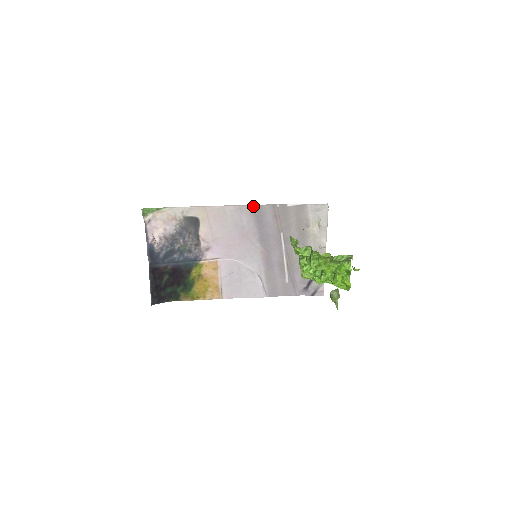
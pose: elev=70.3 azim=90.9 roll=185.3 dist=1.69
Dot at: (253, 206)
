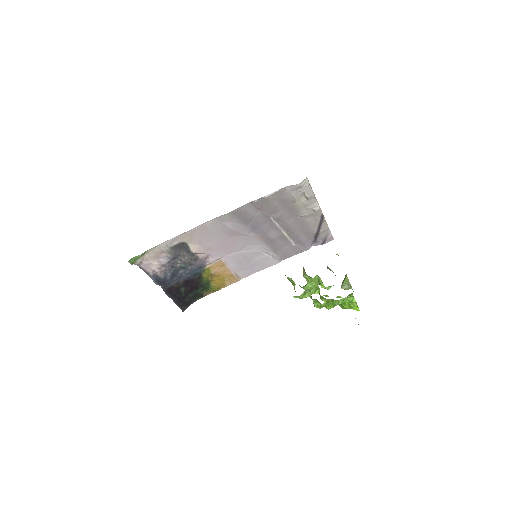
Dot at: (231, 212)
